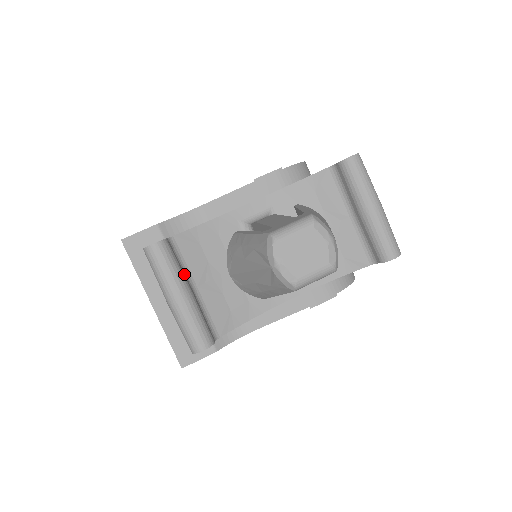
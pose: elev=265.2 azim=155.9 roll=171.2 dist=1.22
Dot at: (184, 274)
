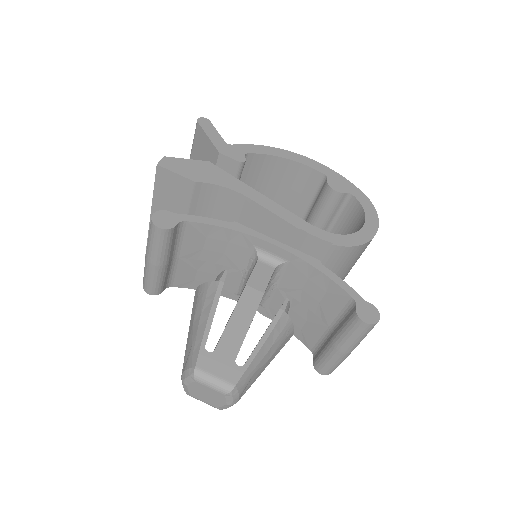
Dot at: (172, 250)
